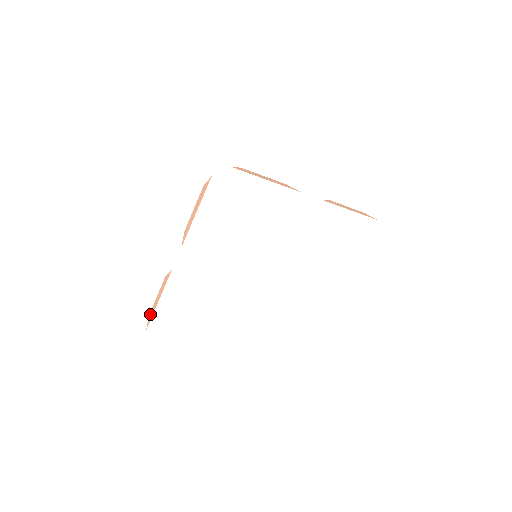
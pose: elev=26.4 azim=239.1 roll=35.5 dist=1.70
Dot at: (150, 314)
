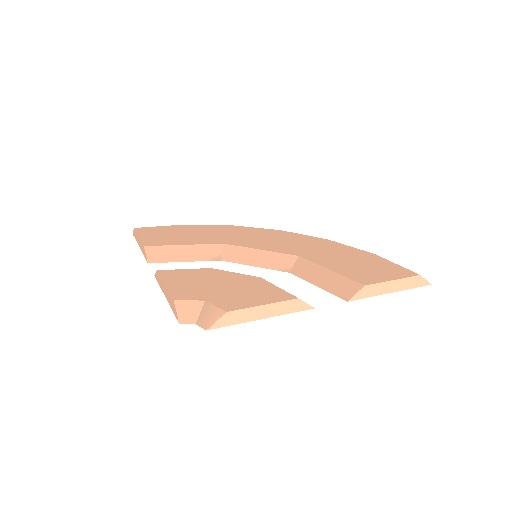
Dot at: (134, 232)
